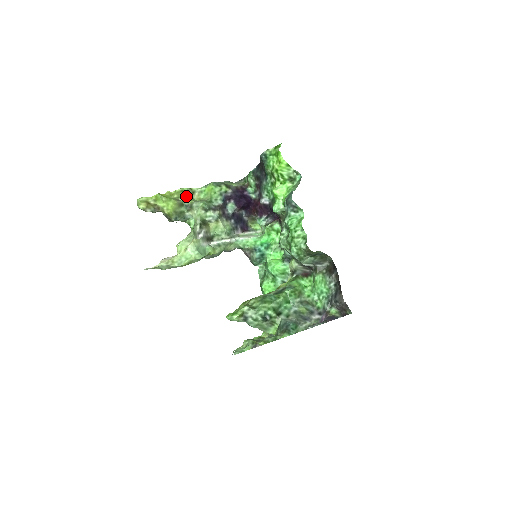
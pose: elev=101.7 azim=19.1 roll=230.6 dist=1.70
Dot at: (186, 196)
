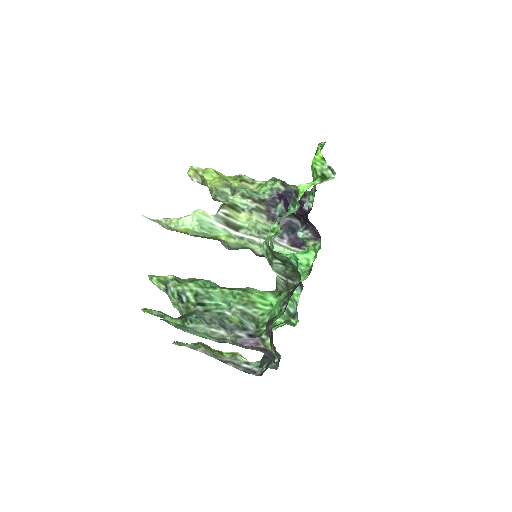
Dot at: (239, 181)
